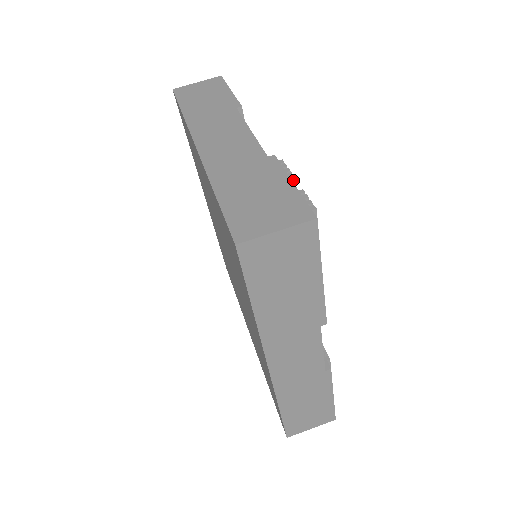
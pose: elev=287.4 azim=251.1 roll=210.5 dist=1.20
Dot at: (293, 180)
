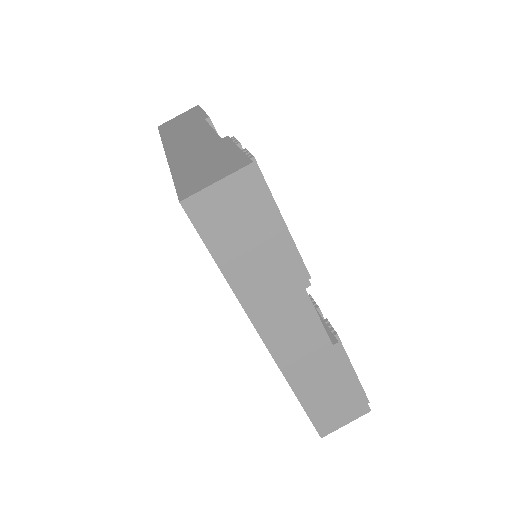
Dot at: (241, 148)
